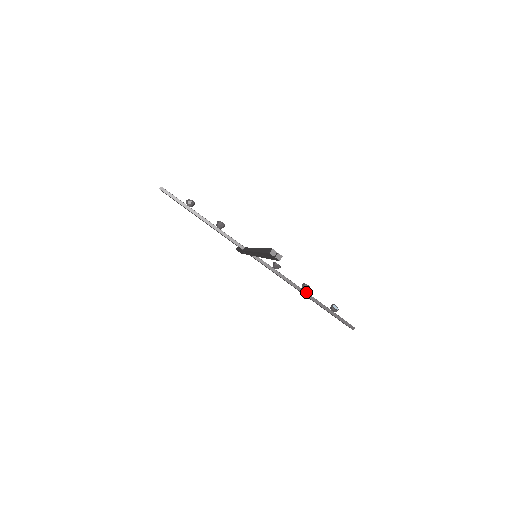
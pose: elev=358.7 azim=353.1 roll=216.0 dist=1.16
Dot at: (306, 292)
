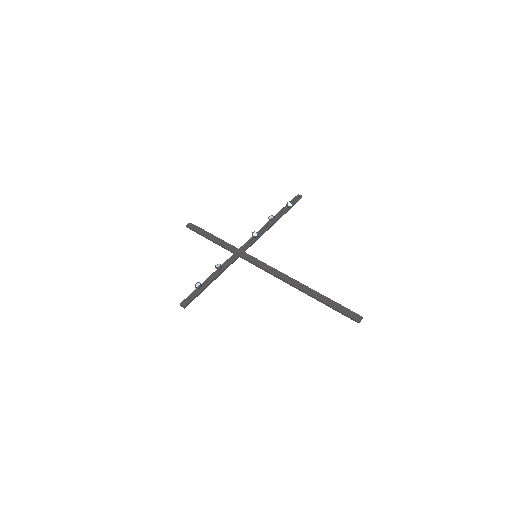
Dot at: (276, 221)
